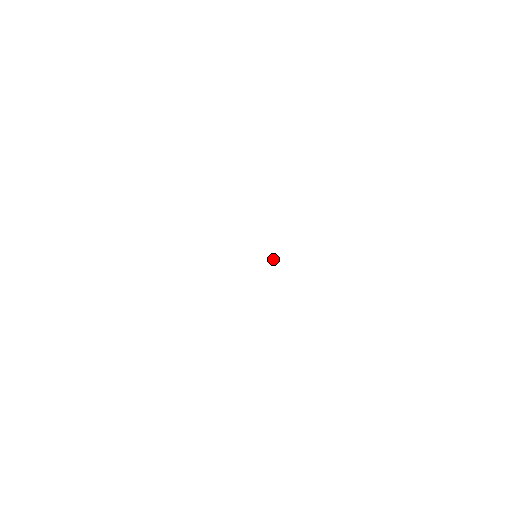
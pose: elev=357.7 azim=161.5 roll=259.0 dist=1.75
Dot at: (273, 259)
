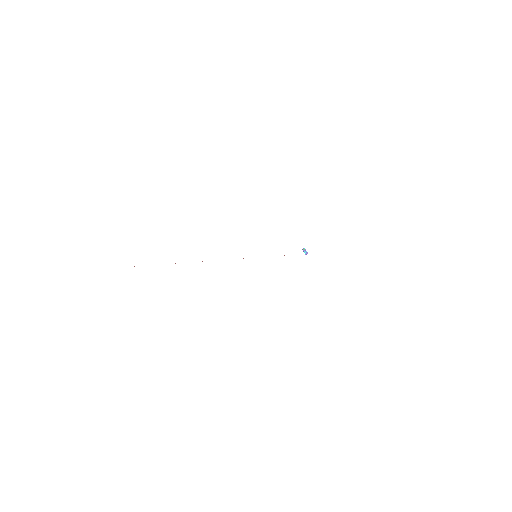
Dot at: (306, 254)
